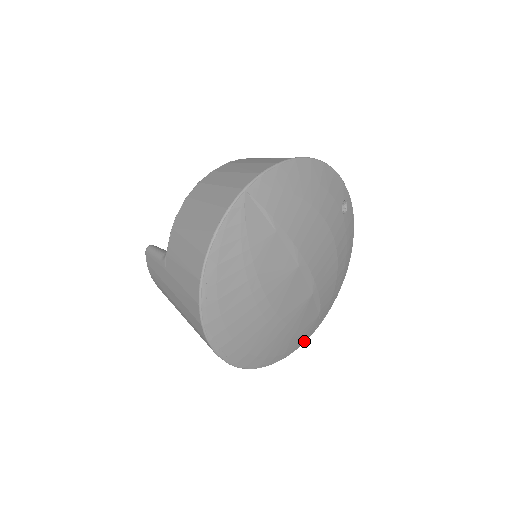
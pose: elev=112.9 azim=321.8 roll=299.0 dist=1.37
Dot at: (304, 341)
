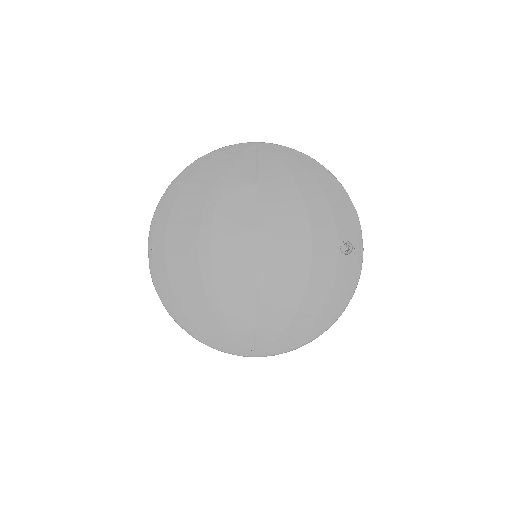
Dot at: (226, 349)
